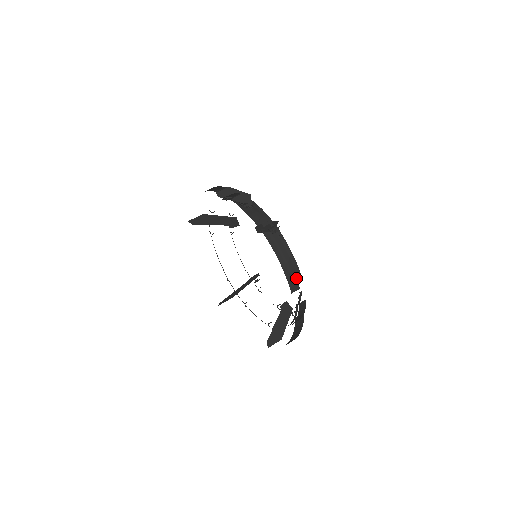
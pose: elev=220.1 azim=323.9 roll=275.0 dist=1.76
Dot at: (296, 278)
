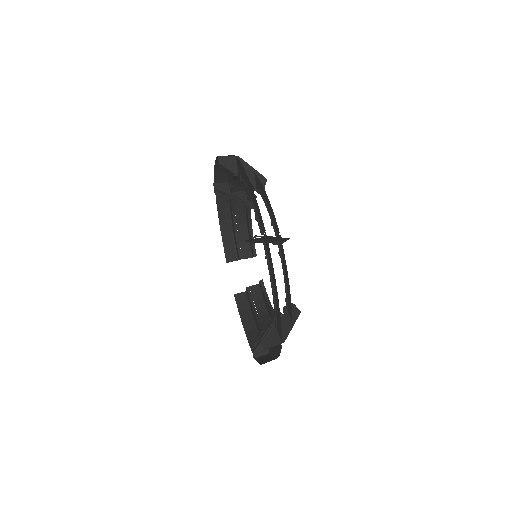
Dot at: (244, 253)
